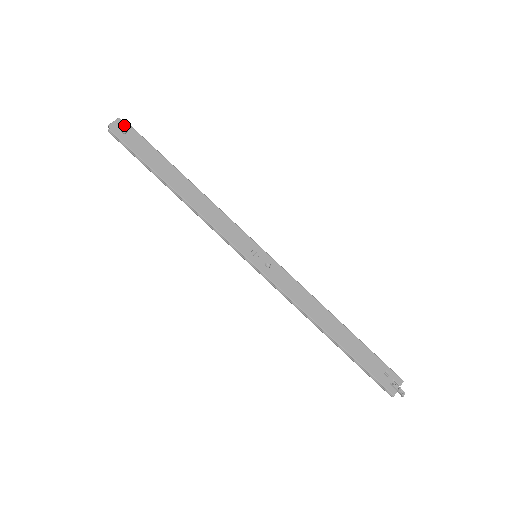
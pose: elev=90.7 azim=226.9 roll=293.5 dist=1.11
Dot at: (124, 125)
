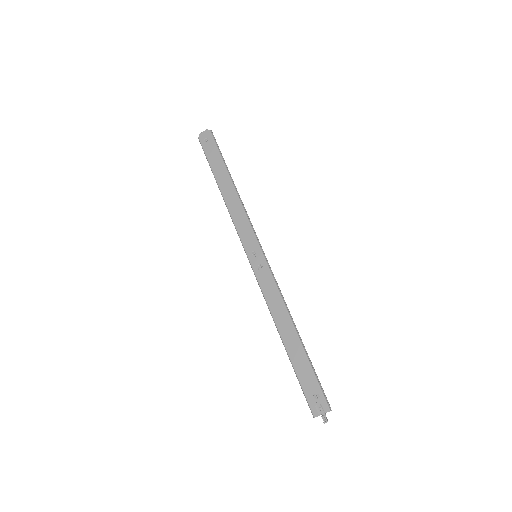
Dot at: (208, 135)
